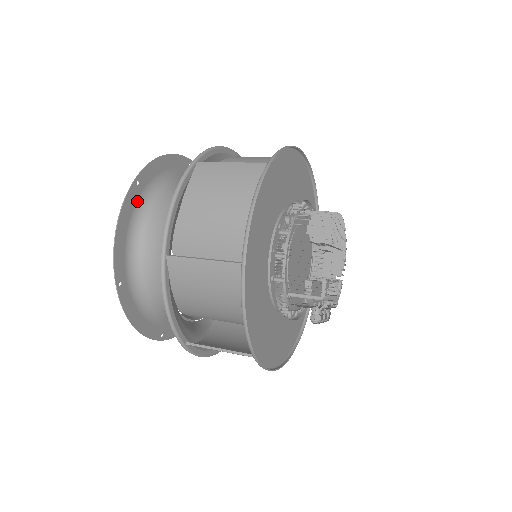
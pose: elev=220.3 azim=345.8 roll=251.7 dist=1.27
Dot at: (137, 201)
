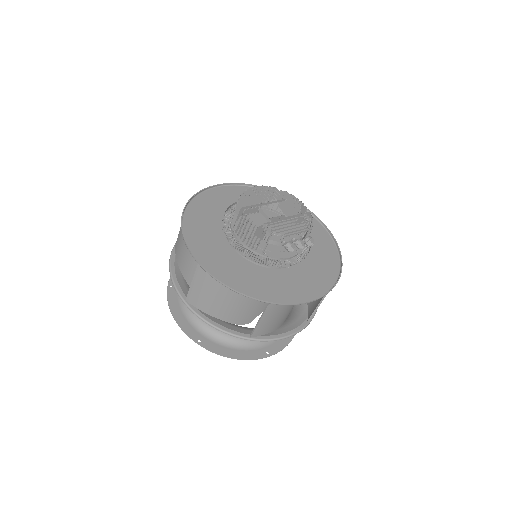
Dot at: occluded
